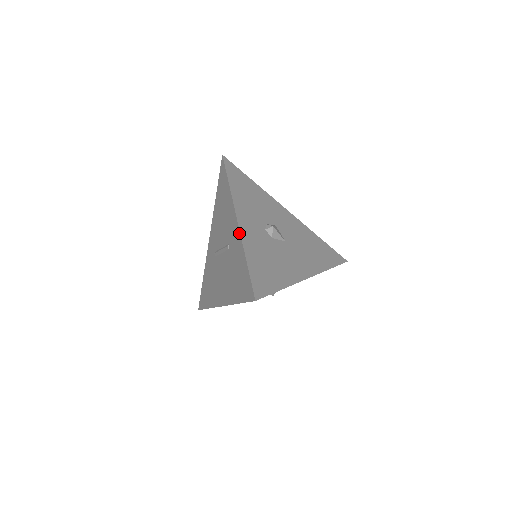
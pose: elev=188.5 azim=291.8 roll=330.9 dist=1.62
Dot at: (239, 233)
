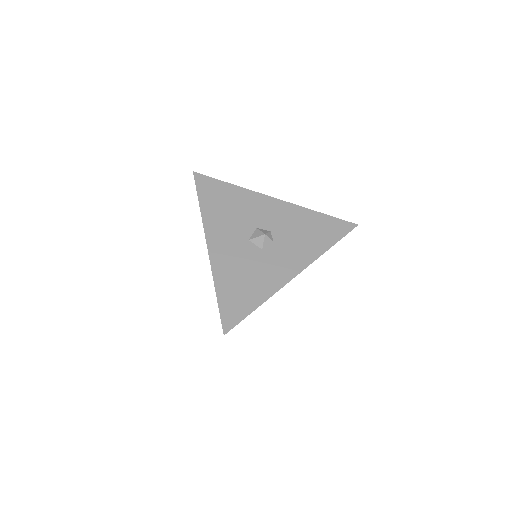
Dot at: occluded
